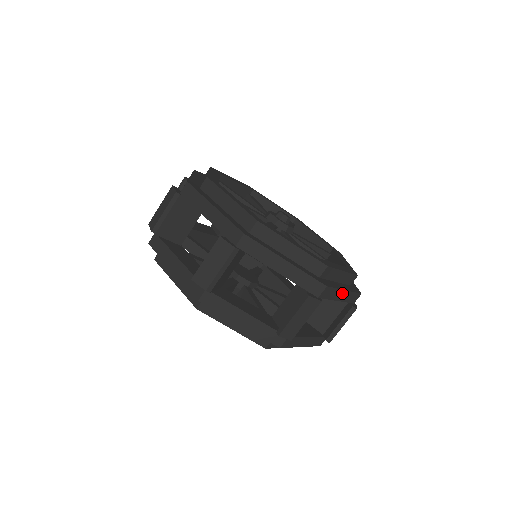
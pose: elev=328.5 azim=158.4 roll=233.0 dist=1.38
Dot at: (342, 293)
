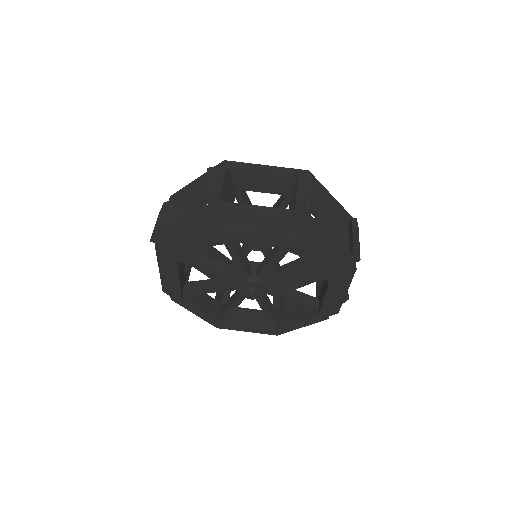
Dot at: occluded
